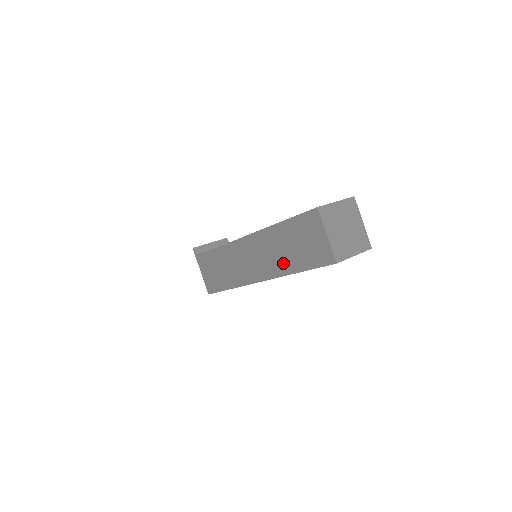
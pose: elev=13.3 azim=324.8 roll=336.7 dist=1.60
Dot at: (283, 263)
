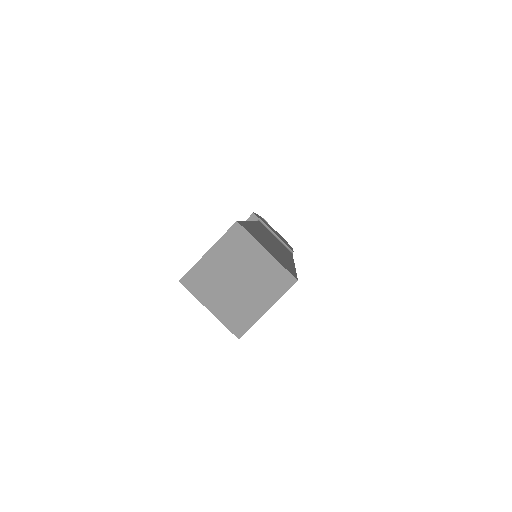
Dot at: occluded
